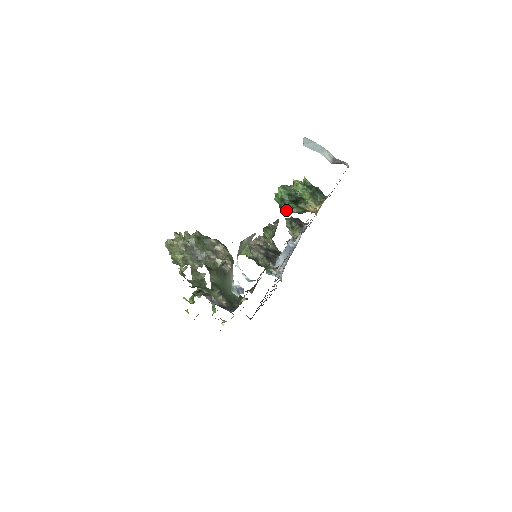
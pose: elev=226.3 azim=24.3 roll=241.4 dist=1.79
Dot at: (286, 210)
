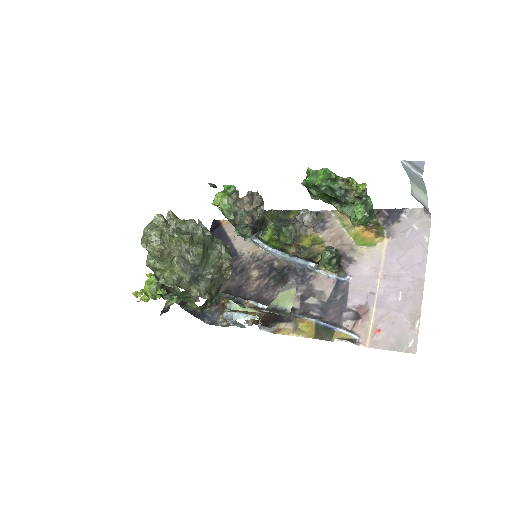
Dot at: (310, 193)
